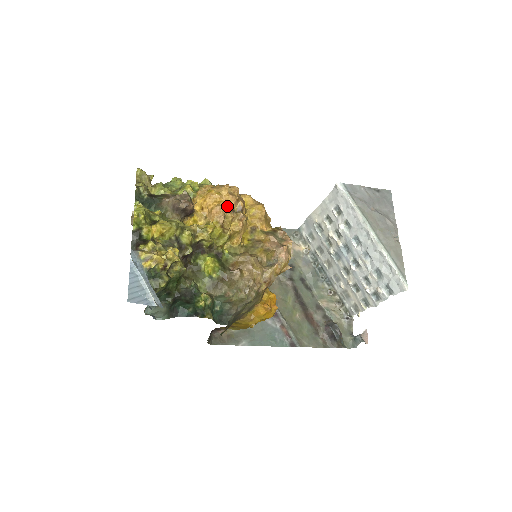
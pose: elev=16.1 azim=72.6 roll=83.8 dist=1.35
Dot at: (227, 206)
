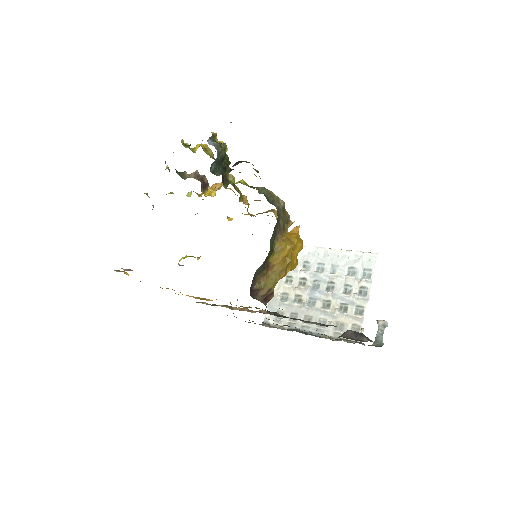
Dot at: occluded
